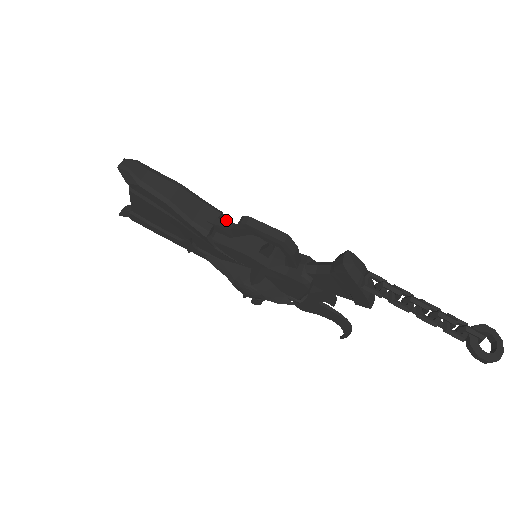
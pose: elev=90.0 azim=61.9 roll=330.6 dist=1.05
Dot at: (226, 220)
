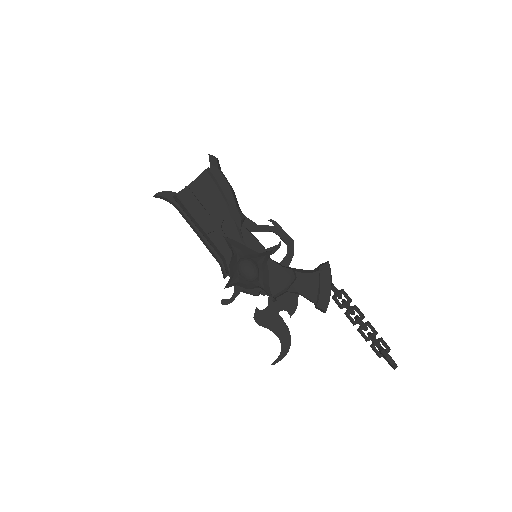
Dot at: occluded
